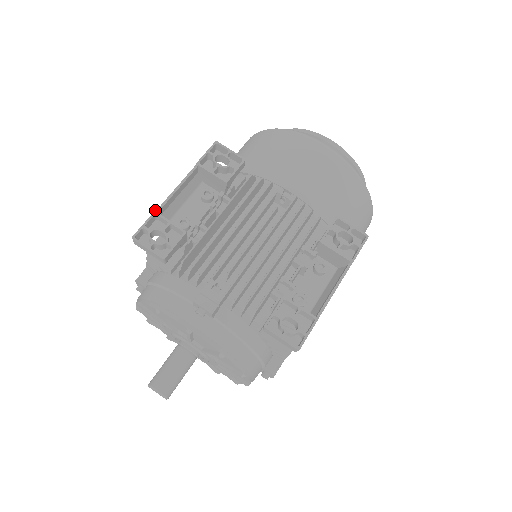
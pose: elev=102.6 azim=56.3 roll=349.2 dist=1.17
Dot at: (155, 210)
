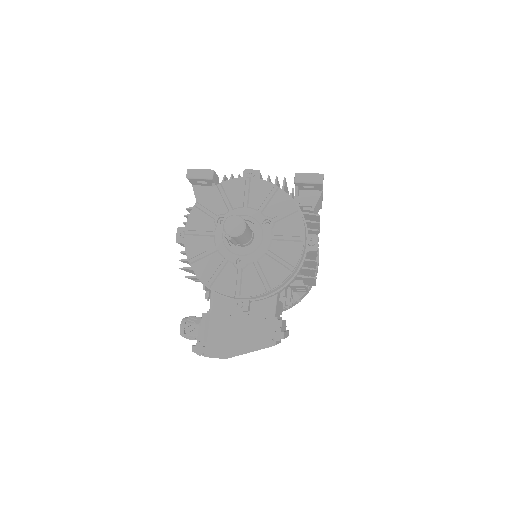
Dot at: occluded
